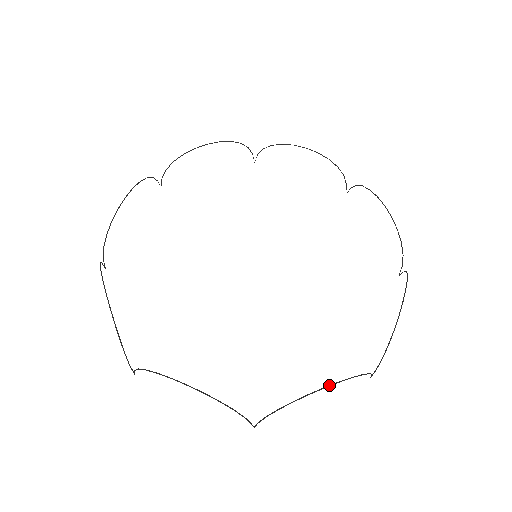
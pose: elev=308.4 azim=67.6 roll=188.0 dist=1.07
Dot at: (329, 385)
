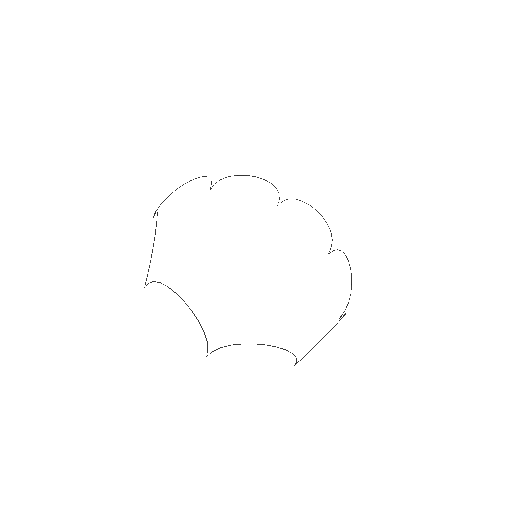
Dot at: (337, 323)
